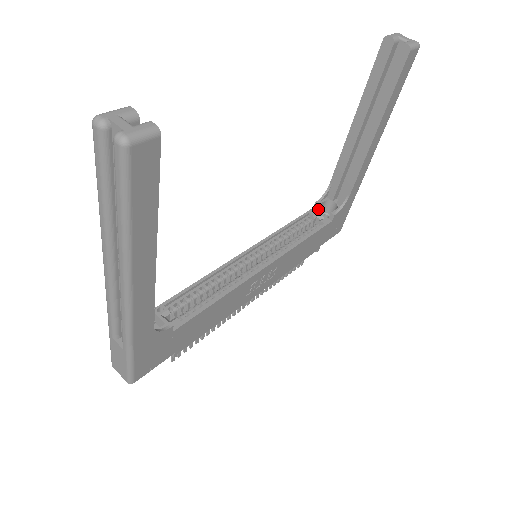
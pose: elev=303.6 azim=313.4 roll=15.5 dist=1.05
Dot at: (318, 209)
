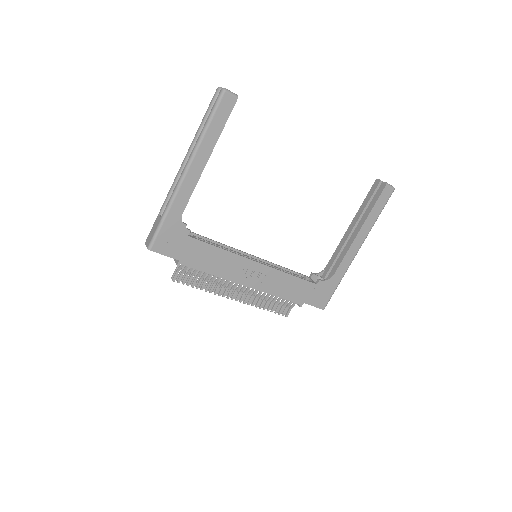
Dot at: (312, 279)
